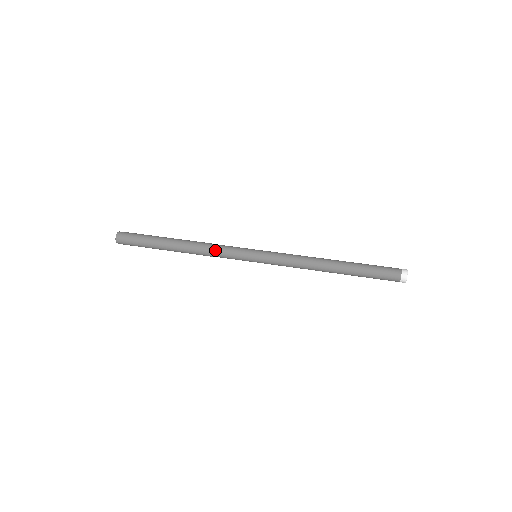
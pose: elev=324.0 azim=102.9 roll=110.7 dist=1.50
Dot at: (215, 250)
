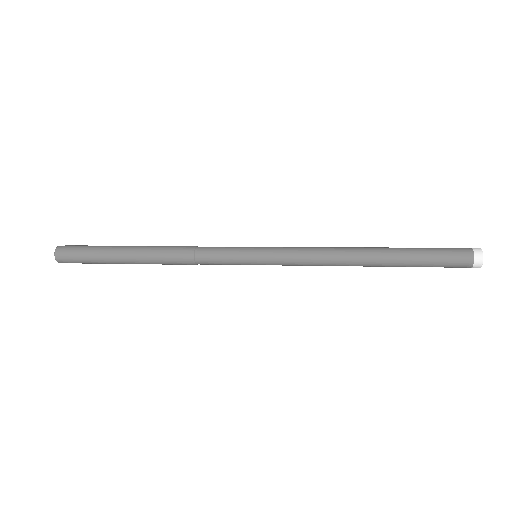
Dot at: (196, 257)
